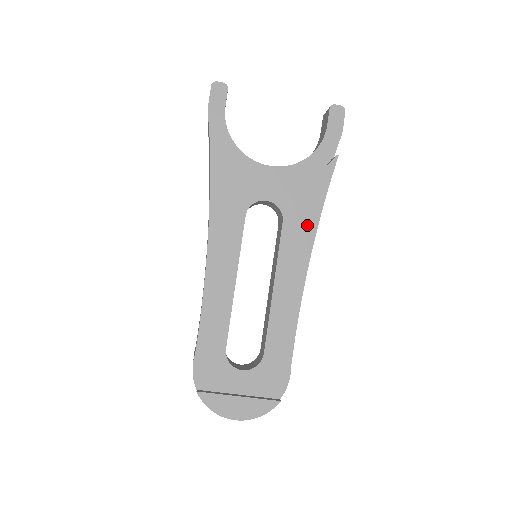
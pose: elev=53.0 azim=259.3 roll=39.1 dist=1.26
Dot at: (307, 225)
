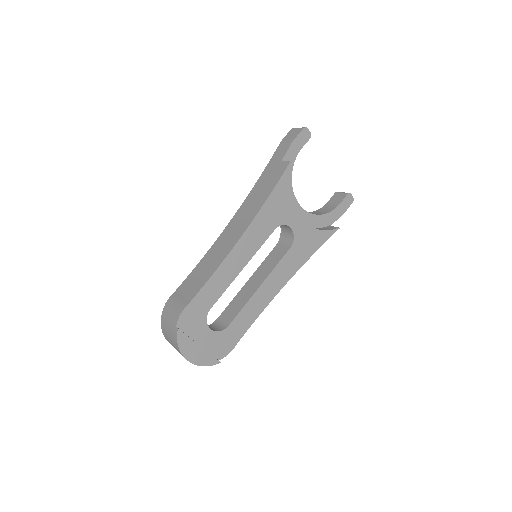
Dot at: (300, 259)
